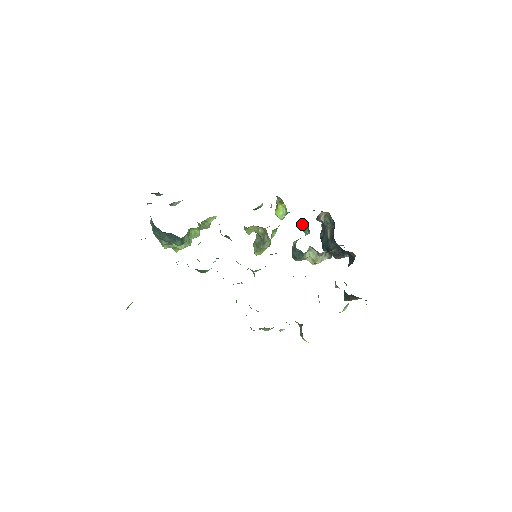
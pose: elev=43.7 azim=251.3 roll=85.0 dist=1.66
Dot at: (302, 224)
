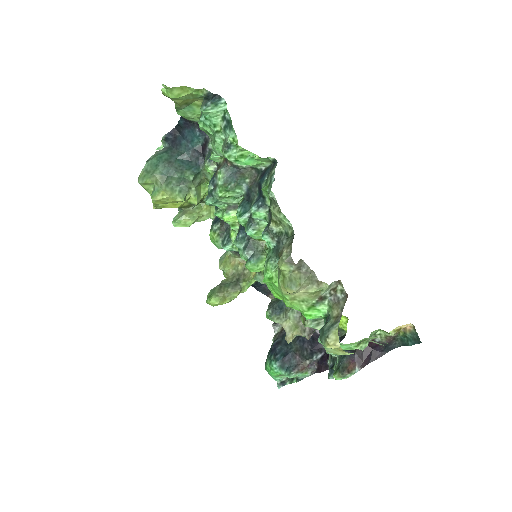
Dot at: occluded
